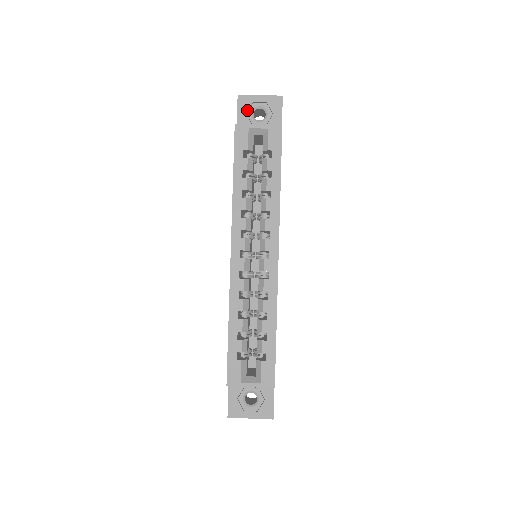
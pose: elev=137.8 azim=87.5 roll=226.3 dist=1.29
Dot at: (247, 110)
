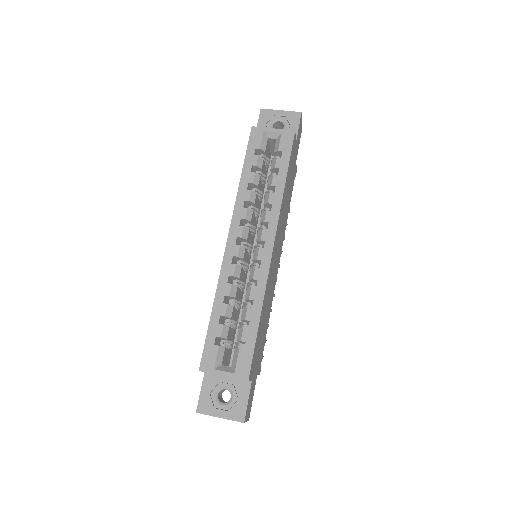
Dot at: (267, 121)
